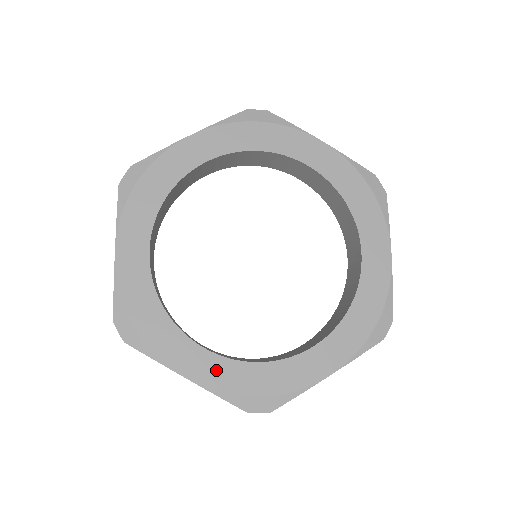
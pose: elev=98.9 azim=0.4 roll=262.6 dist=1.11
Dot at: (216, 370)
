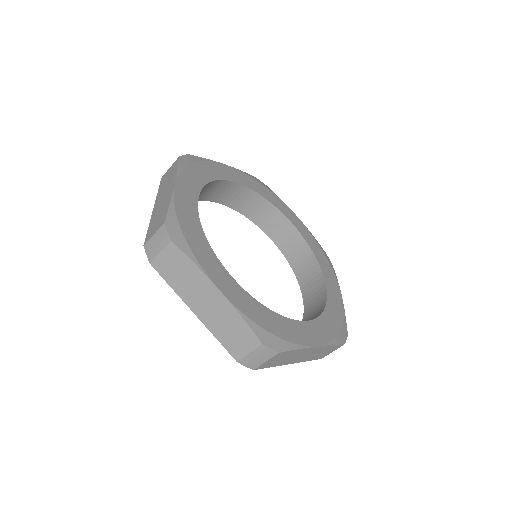
Dot at: (320, 330)
